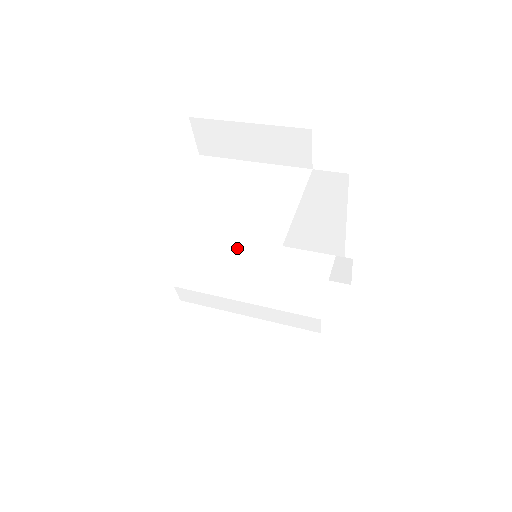
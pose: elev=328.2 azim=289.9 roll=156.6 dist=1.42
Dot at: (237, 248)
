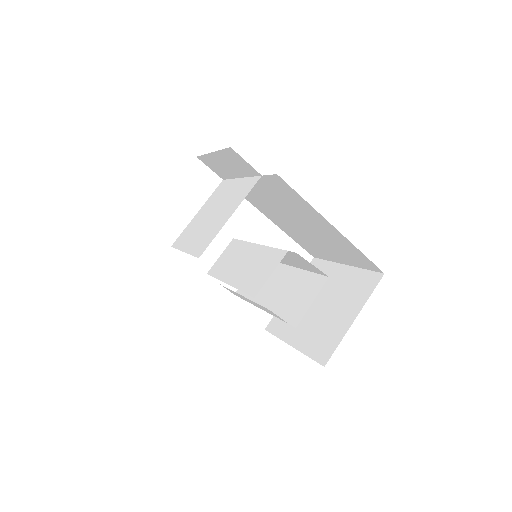
Dot at: (243, 251)
